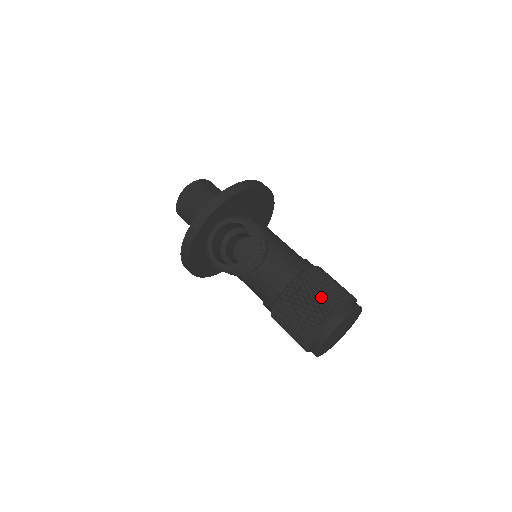
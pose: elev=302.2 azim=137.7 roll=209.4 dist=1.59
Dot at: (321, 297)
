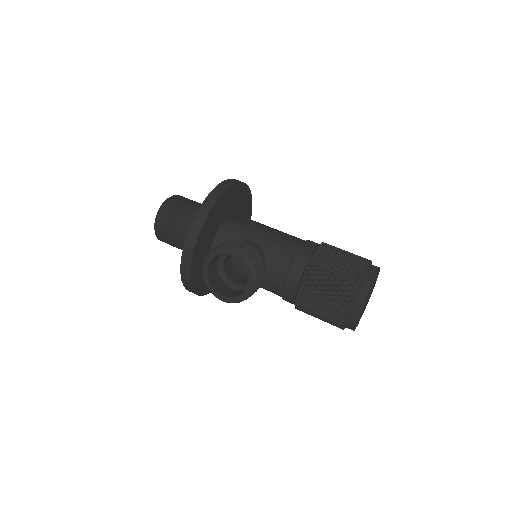
Dot at: (336, 284)
